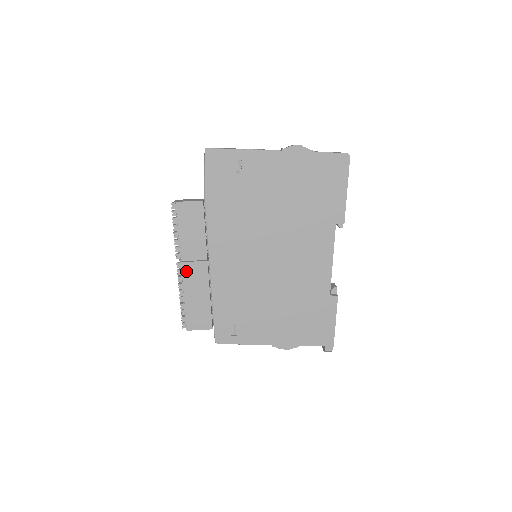
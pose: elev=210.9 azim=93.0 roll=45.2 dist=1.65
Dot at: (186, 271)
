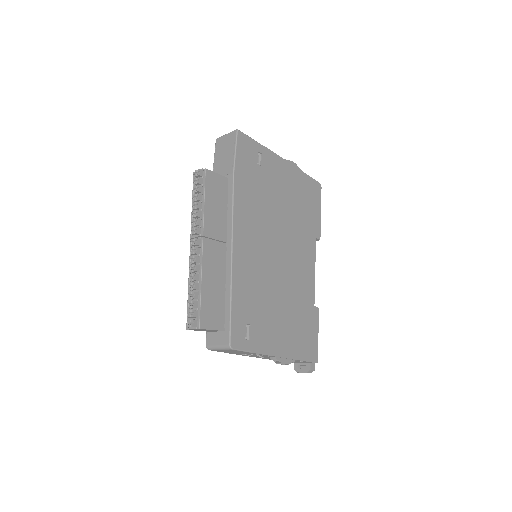
Dot at: (206, 249)
